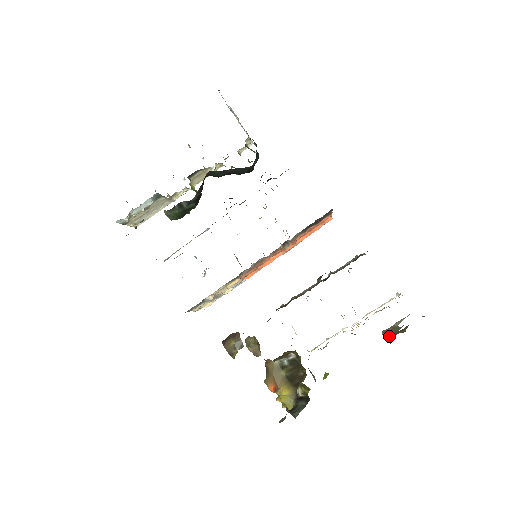
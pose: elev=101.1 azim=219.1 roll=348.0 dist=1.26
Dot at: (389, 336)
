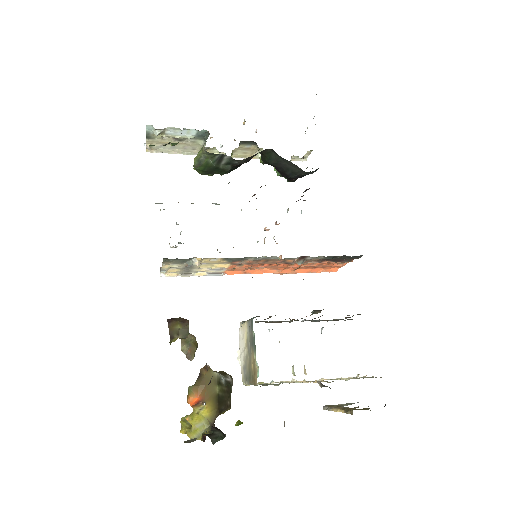
Dot at: occluded
